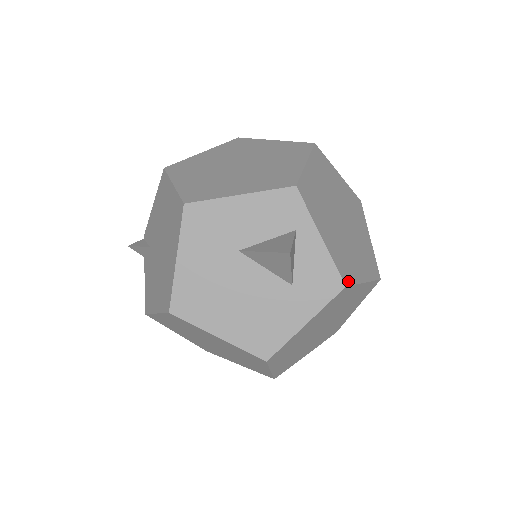
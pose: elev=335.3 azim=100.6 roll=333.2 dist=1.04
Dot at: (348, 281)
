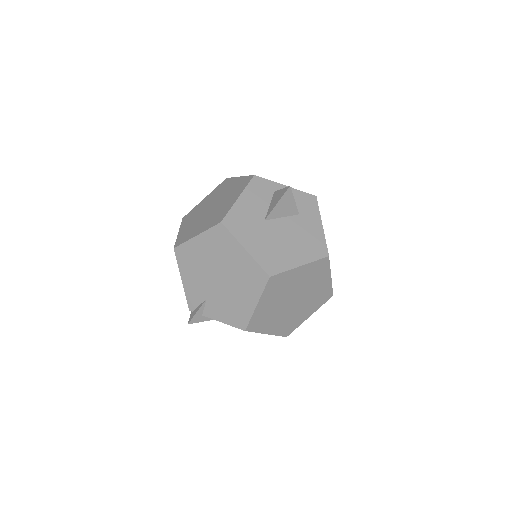
Dot at: occluded
